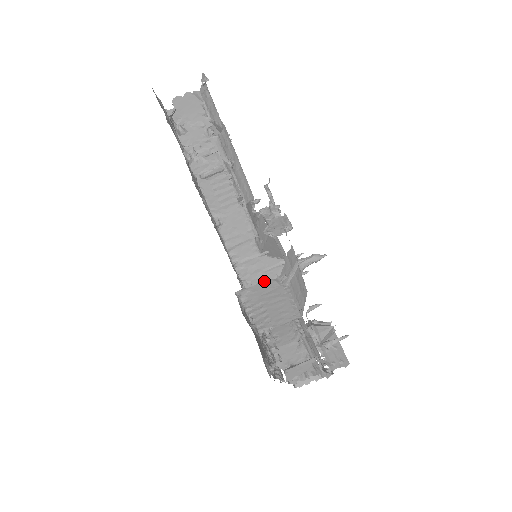
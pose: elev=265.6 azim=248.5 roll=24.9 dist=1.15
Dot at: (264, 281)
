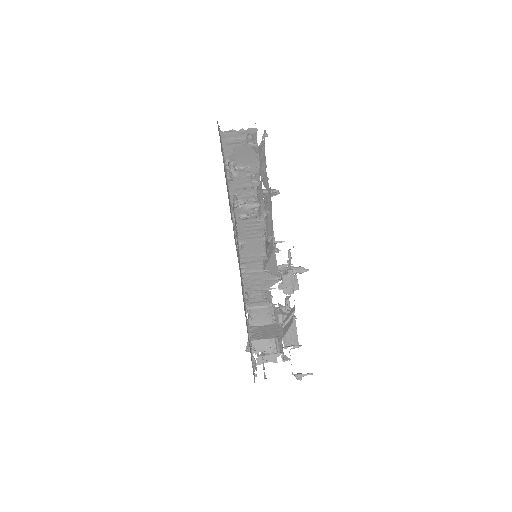
Dot at: (269, 325)
